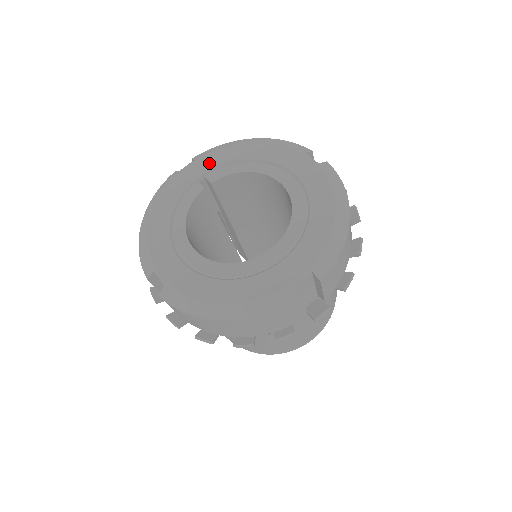
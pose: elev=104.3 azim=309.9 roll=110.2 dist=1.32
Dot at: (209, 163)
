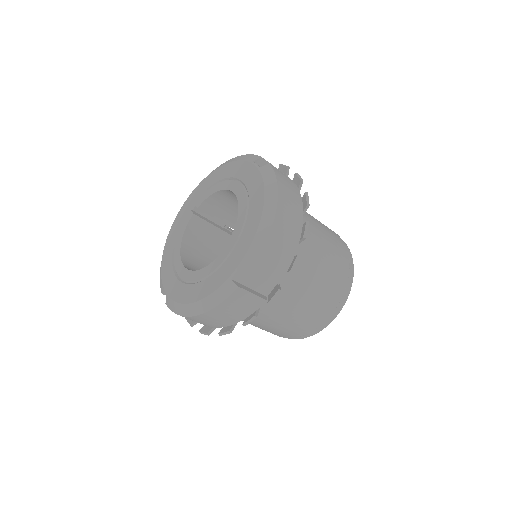
Dot at: (198, 192)
